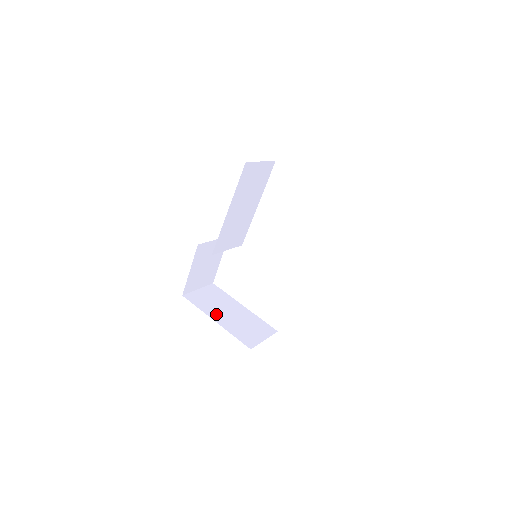
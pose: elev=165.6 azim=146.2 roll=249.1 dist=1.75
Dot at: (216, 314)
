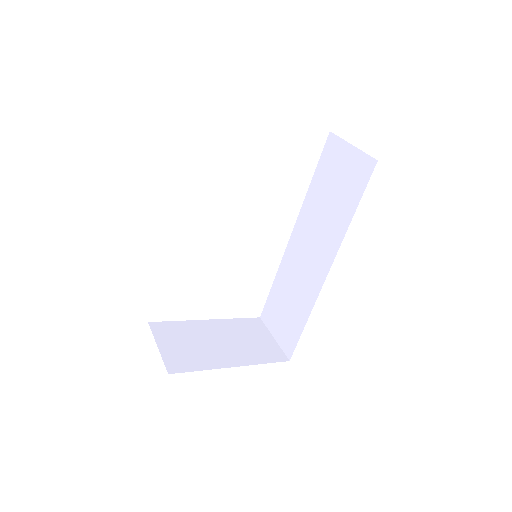
Dot at: (219, 358)
